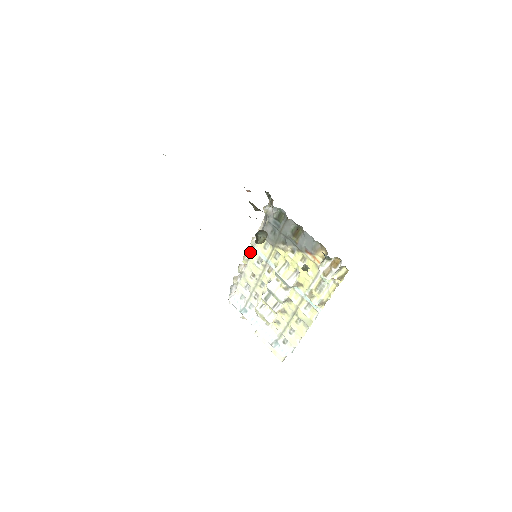
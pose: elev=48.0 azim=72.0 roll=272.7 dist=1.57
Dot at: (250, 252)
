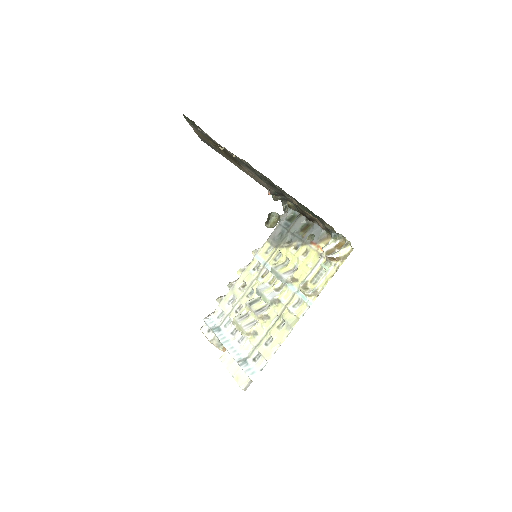
Dot at: (248, 264)
